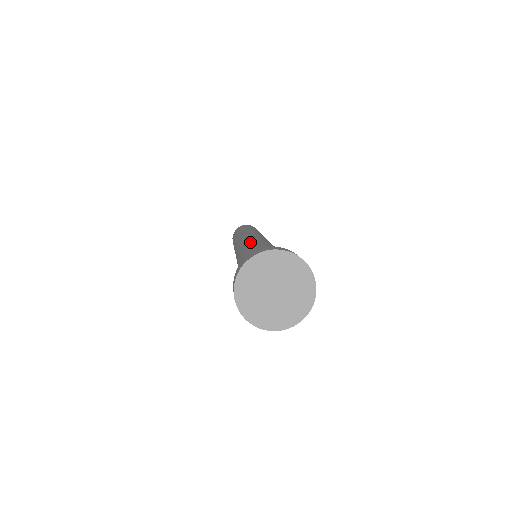
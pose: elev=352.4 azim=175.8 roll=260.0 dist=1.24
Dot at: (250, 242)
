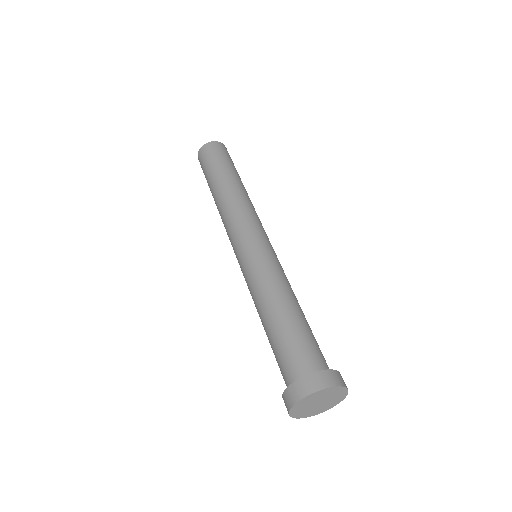
Dot at: (258, 279)
